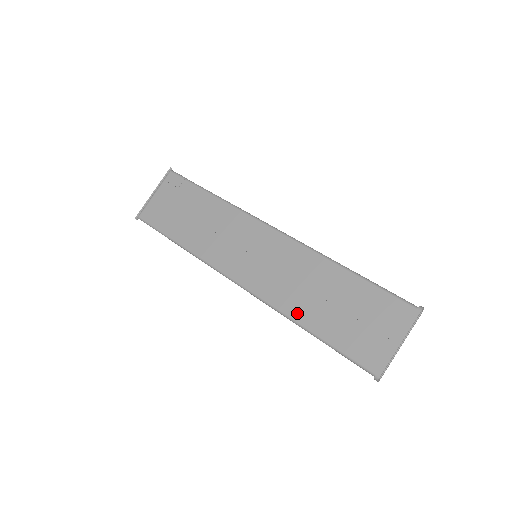
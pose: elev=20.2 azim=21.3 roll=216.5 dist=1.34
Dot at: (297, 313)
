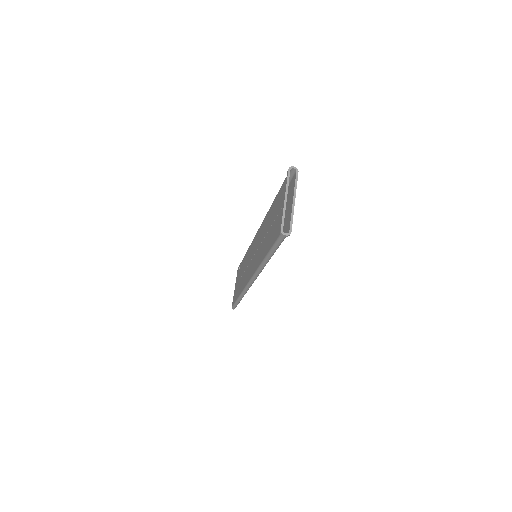
Dot at: (262, 256)
